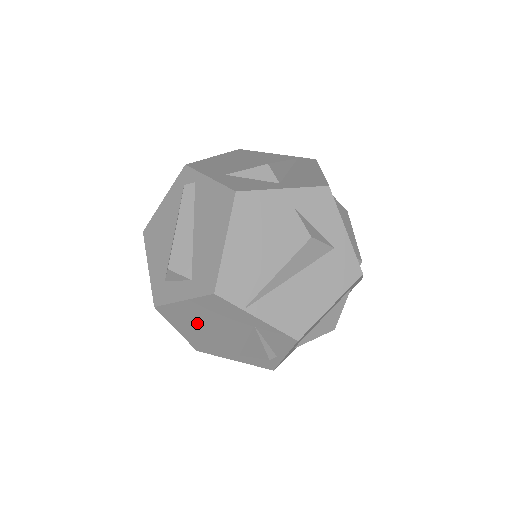
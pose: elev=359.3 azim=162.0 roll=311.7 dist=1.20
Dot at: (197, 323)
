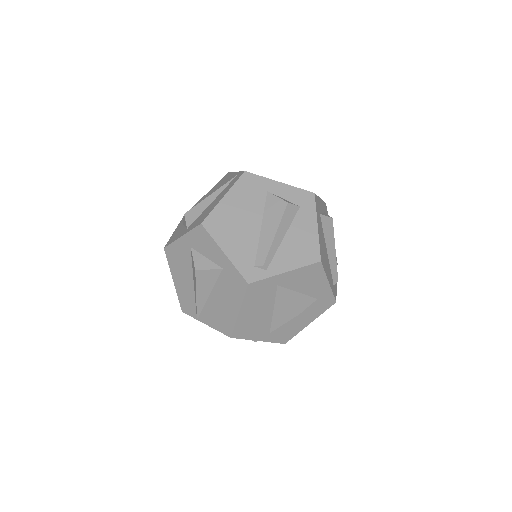
Dot at: occluded
